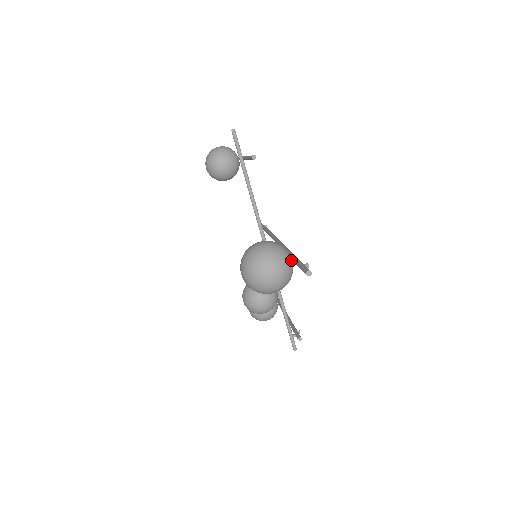
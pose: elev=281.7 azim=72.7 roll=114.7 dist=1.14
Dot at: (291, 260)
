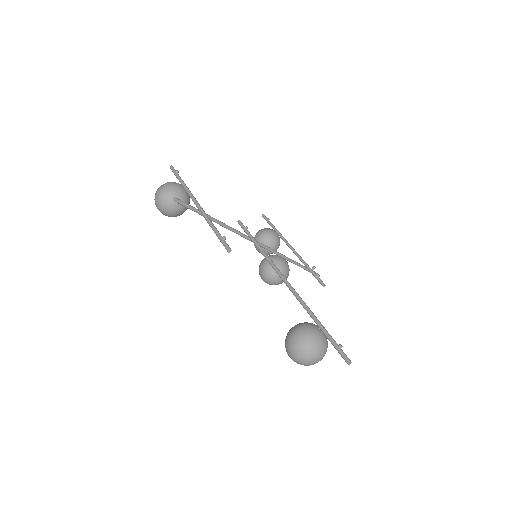
Dot at: (322, 336)
